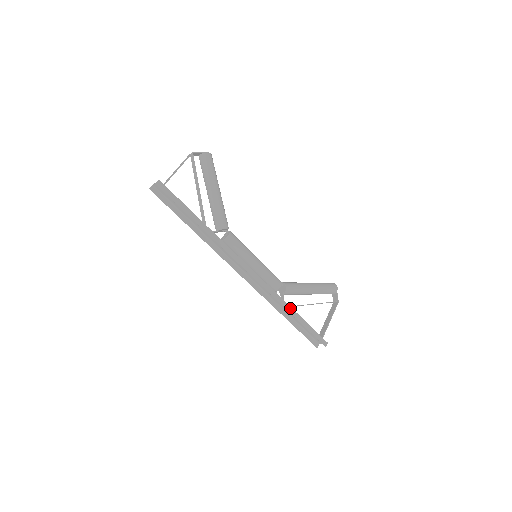
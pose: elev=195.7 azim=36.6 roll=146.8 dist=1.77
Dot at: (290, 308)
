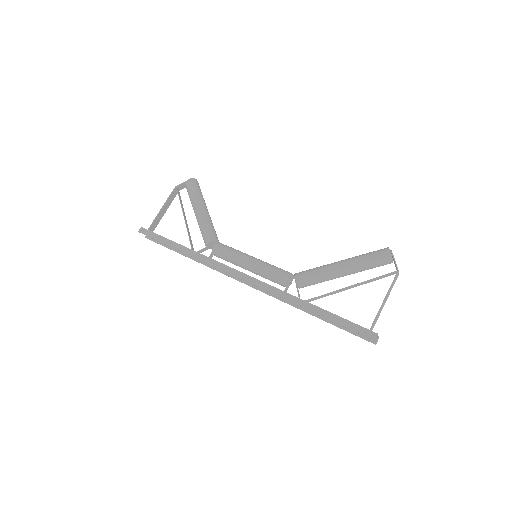
Dot at: (303, 302)
